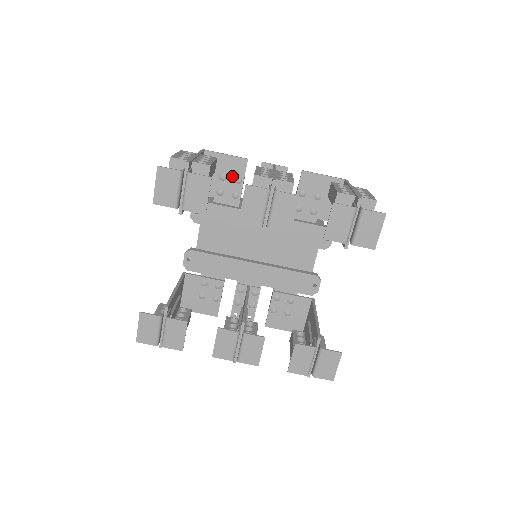
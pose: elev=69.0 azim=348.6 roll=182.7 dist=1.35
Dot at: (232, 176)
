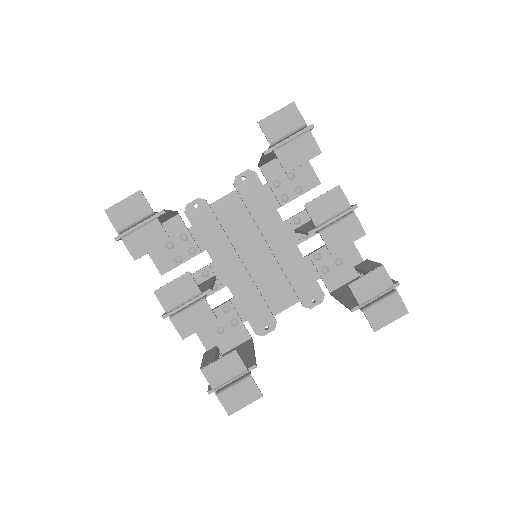
Dot at: (298, 183)
